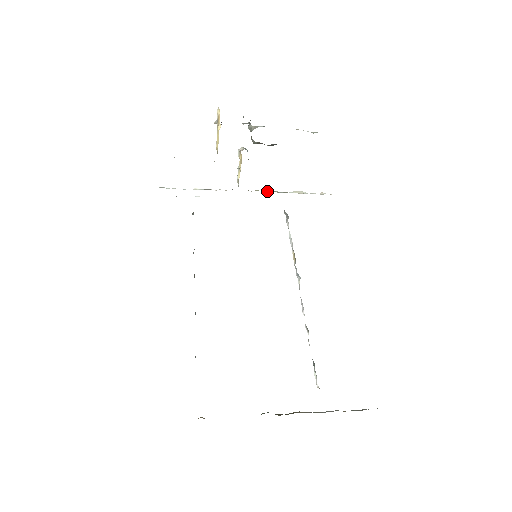
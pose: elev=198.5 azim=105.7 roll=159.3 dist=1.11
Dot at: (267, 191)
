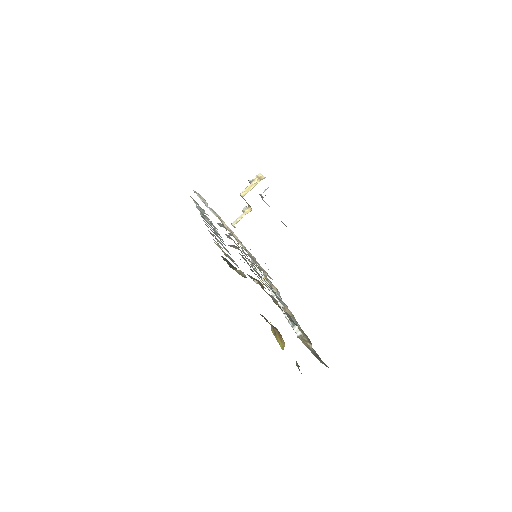
Dot at: occluded
